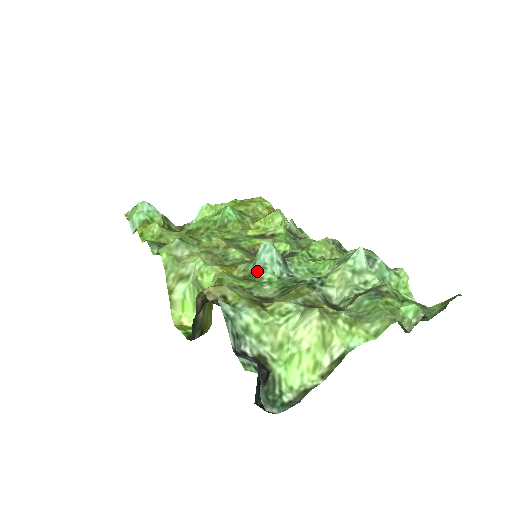
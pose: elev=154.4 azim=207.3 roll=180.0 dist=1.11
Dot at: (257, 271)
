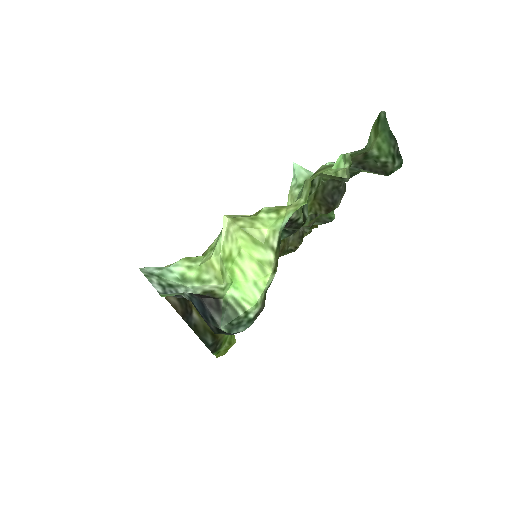
Dot at: occluded
